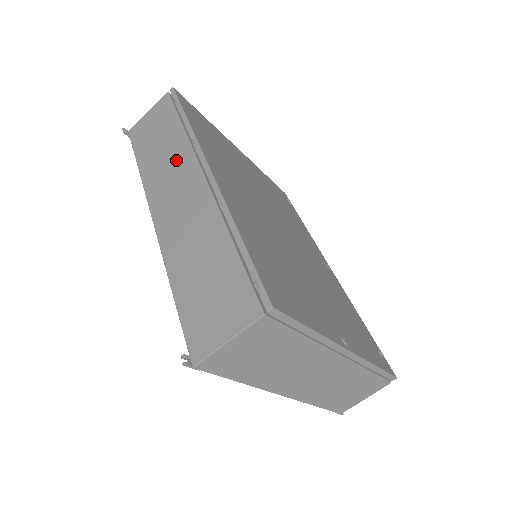
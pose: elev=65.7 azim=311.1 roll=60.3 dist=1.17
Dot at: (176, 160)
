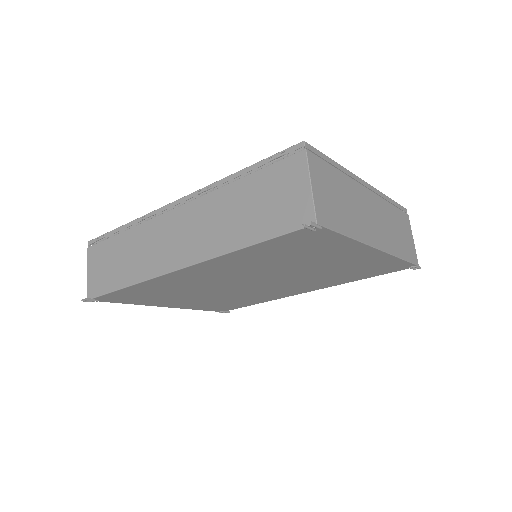
Dot at: (146, 239)
